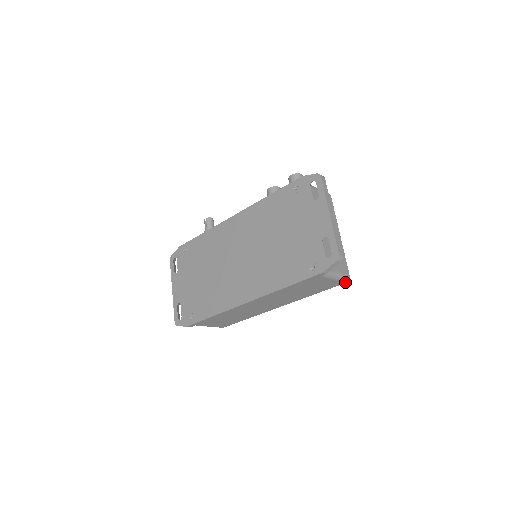
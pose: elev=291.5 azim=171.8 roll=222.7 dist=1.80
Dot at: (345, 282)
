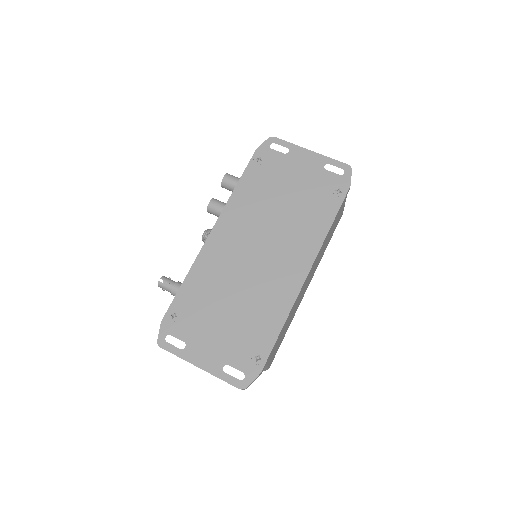
Dot at: occluded
